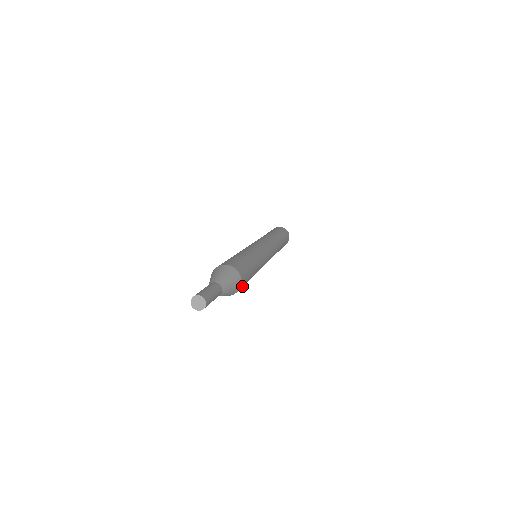
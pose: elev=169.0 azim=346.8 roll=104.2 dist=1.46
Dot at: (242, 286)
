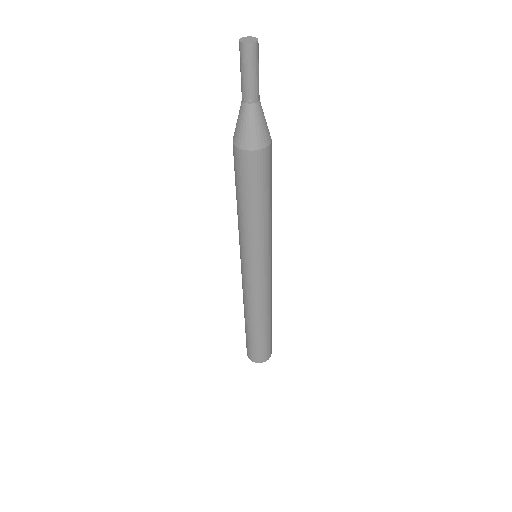
Dot at: (266, 163)
